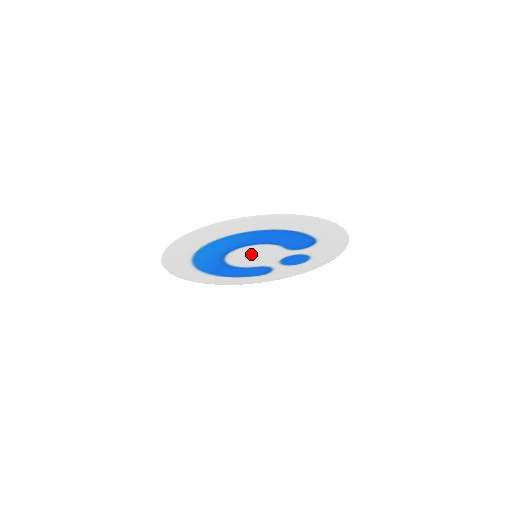
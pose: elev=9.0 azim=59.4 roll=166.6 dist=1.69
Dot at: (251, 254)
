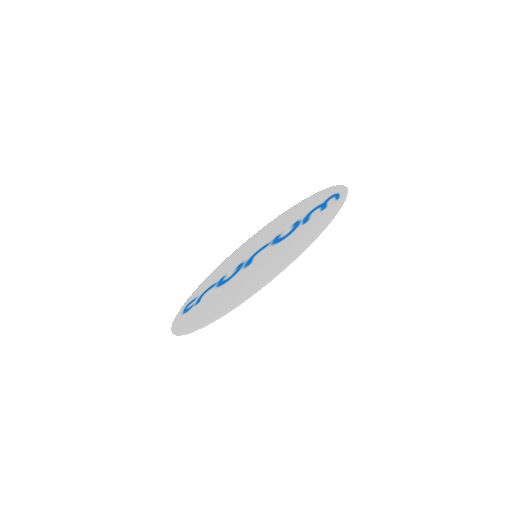
Dot at: (259, 256)
